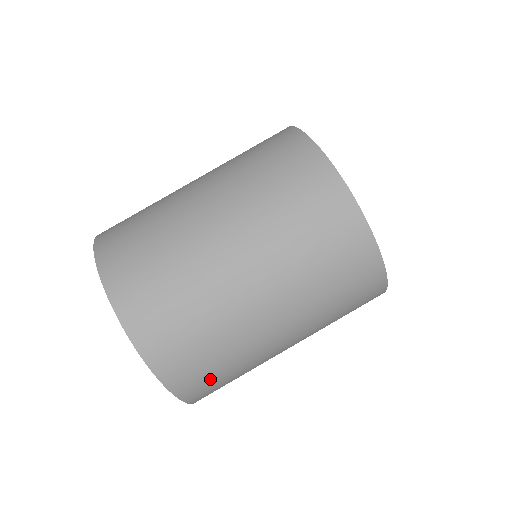
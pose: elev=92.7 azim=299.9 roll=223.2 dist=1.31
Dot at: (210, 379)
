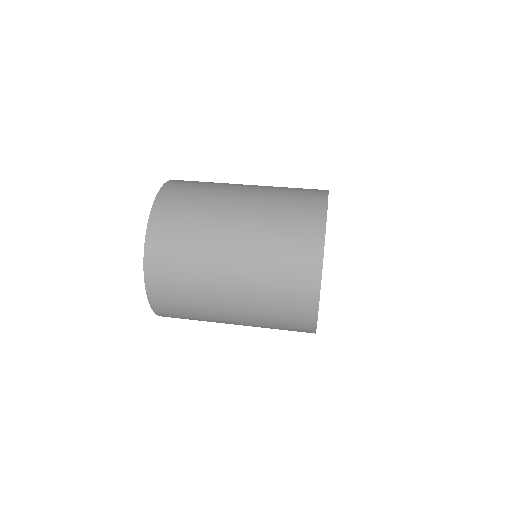
Dot at: (171, 242)
